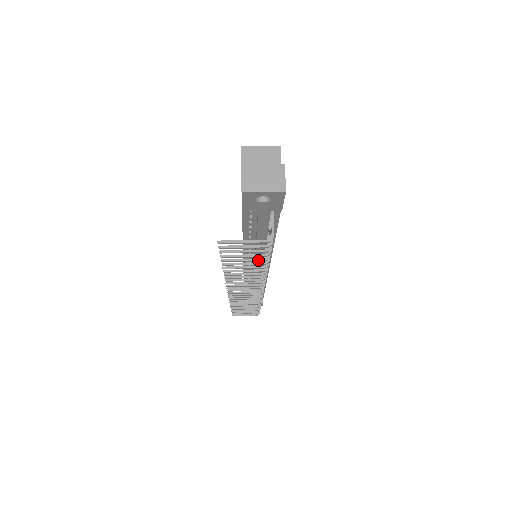
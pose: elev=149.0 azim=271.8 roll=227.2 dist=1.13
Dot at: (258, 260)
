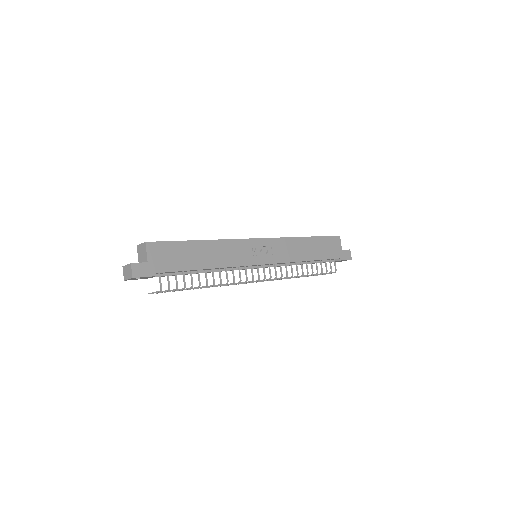
Dot at: occluded
